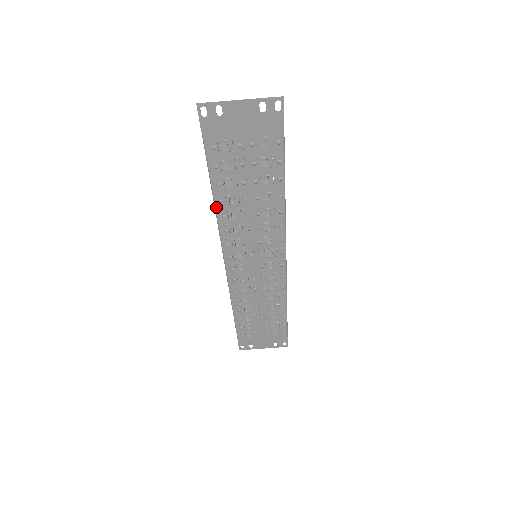
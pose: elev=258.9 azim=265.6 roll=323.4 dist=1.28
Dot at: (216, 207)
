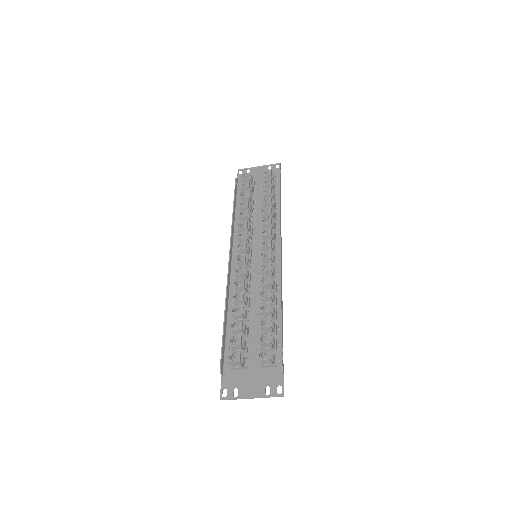
Dot at: (228, 313)
